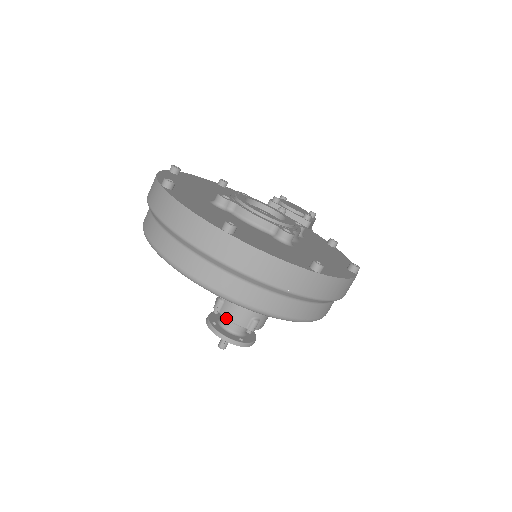
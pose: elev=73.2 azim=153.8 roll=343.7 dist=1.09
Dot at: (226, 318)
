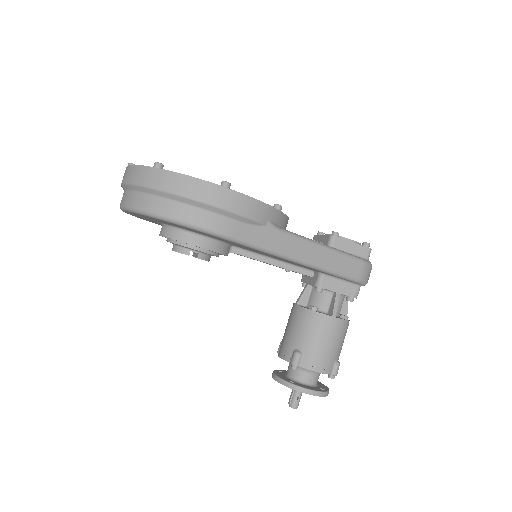
Dot at: (278, 355)
